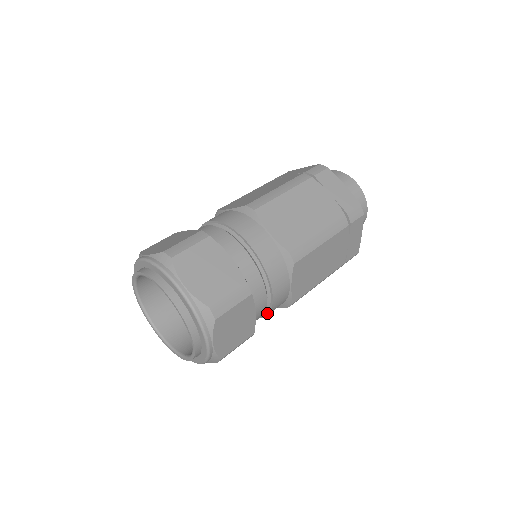
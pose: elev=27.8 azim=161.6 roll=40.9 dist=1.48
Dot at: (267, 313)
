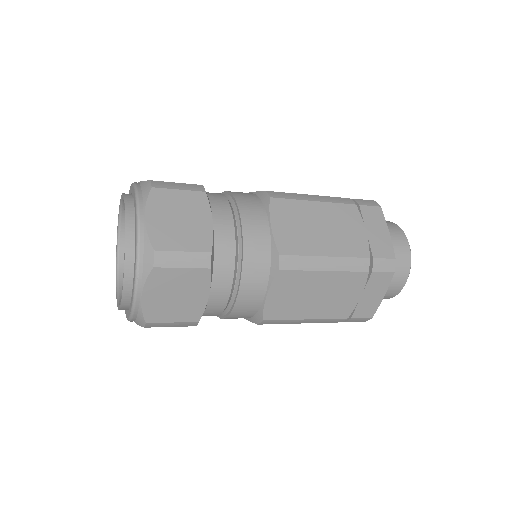
Dot at: (228, 313)
